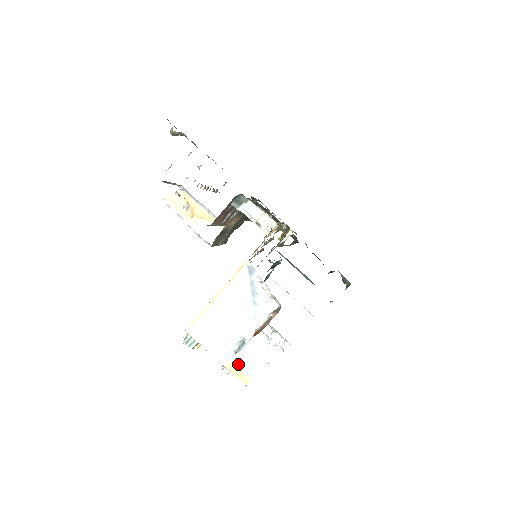
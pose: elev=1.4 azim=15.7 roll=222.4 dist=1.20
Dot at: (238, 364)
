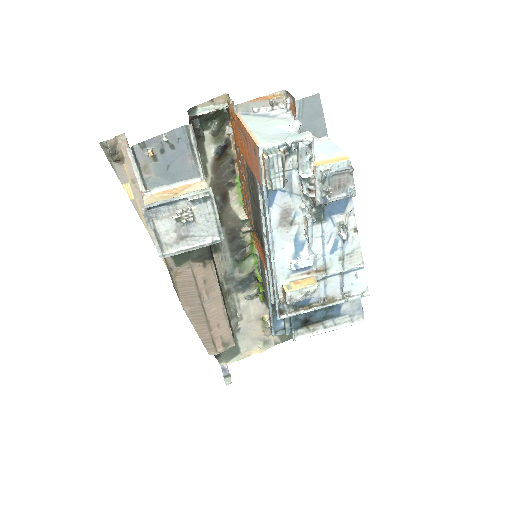
Dot at: (324, 158)
